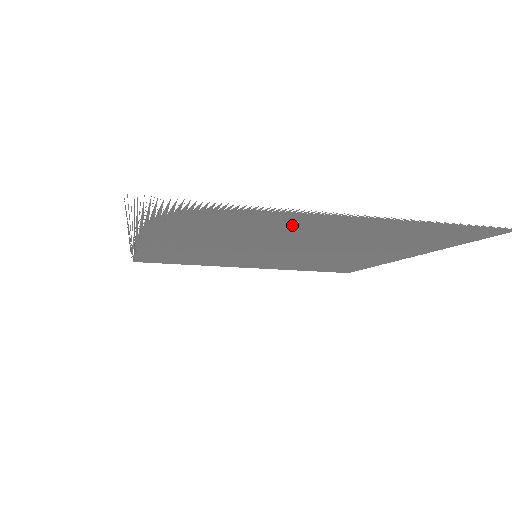
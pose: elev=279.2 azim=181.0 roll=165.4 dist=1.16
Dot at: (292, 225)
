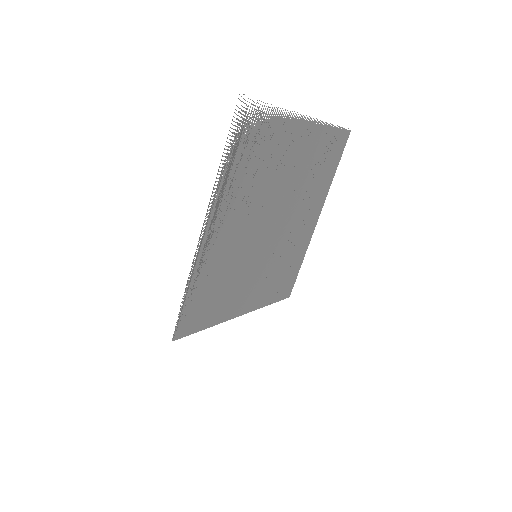
Dot at: (287, 148)
